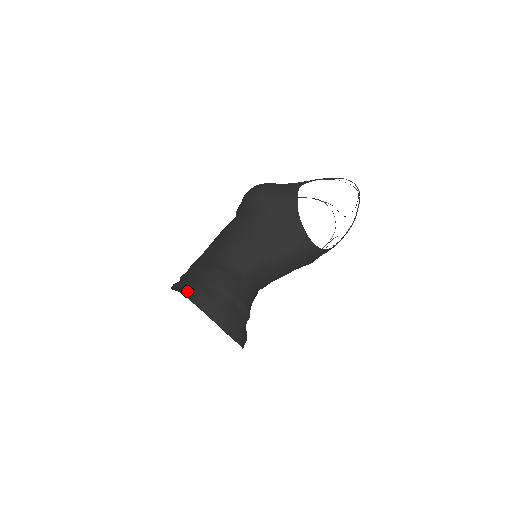
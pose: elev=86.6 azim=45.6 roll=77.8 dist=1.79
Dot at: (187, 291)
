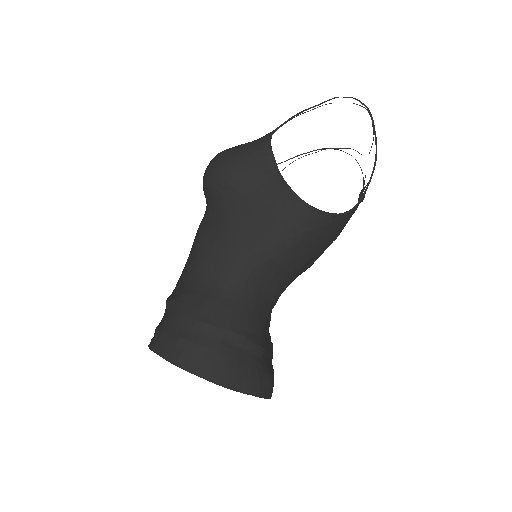
Dot at: (155, 342)
